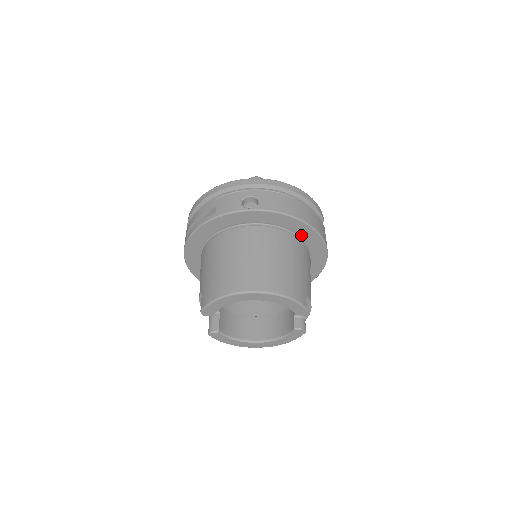
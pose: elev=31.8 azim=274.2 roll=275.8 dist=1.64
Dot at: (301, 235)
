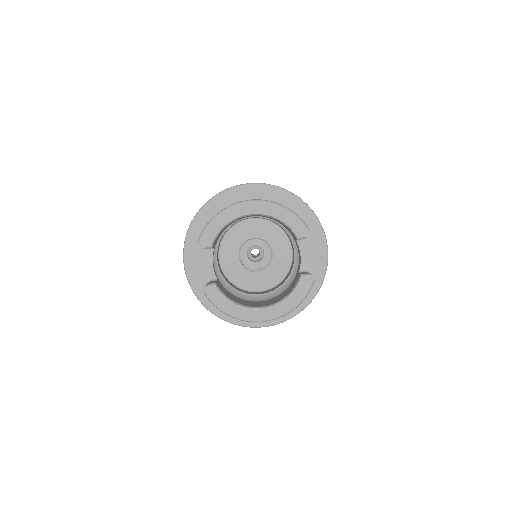
Dot at: occluded
